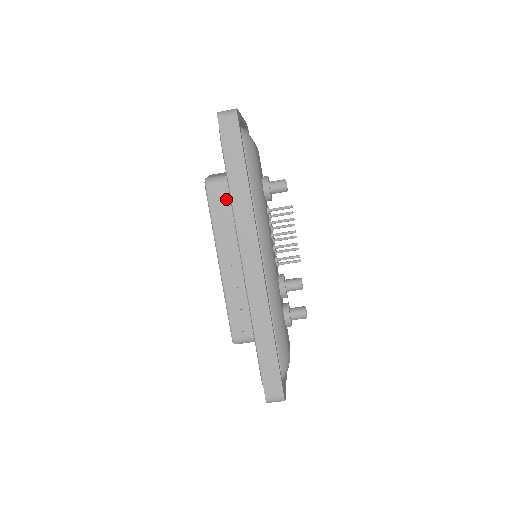
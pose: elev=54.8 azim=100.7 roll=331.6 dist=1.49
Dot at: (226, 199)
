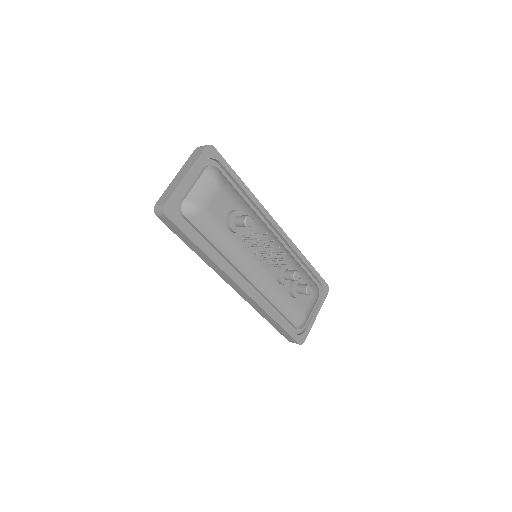
Dot at: occluded
